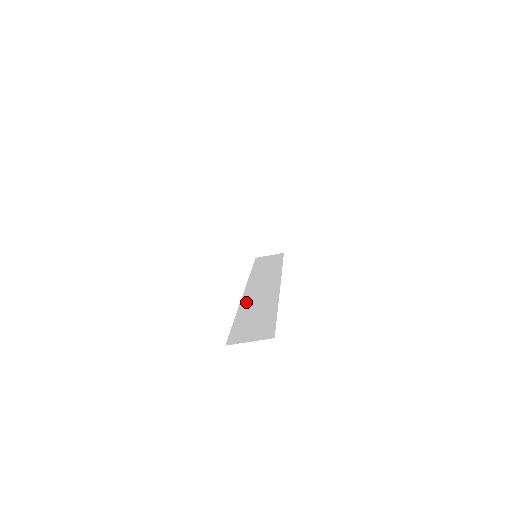
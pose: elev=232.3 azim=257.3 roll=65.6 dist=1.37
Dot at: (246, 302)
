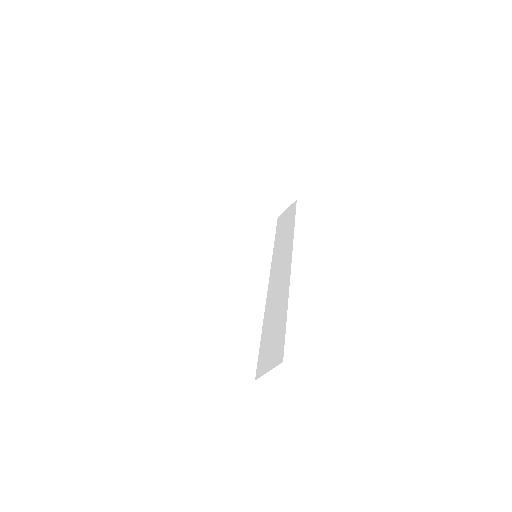
Dot at: (268, 305)
